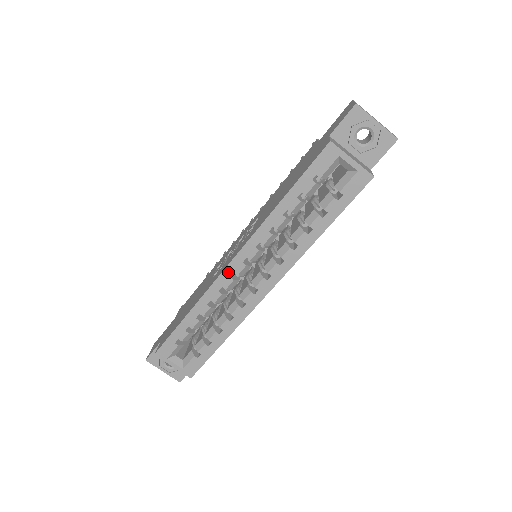
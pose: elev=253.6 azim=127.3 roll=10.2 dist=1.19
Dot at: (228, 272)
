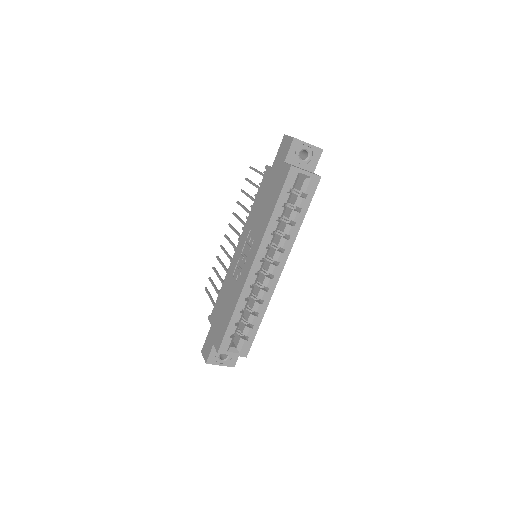
Dot at: (252, 272)
